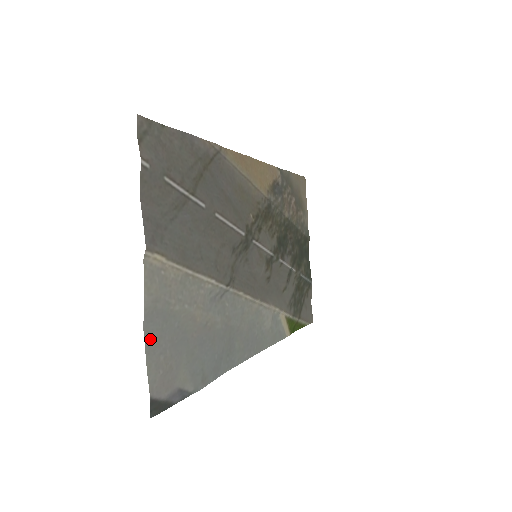
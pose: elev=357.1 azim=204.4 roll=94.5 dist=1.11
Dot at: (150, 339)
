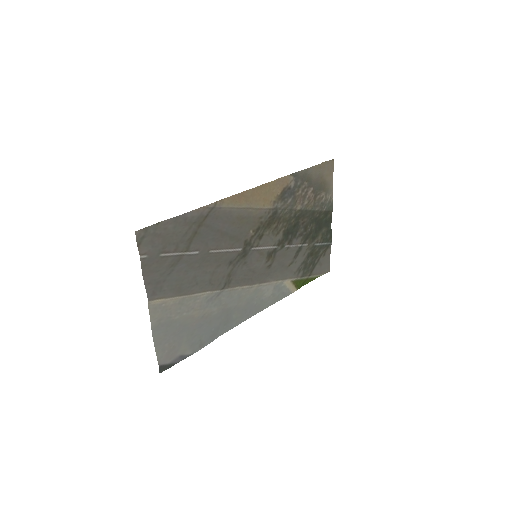
Dot at: (157, 338)
